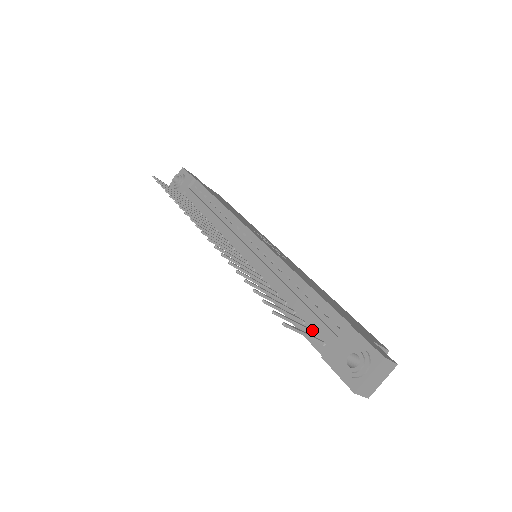
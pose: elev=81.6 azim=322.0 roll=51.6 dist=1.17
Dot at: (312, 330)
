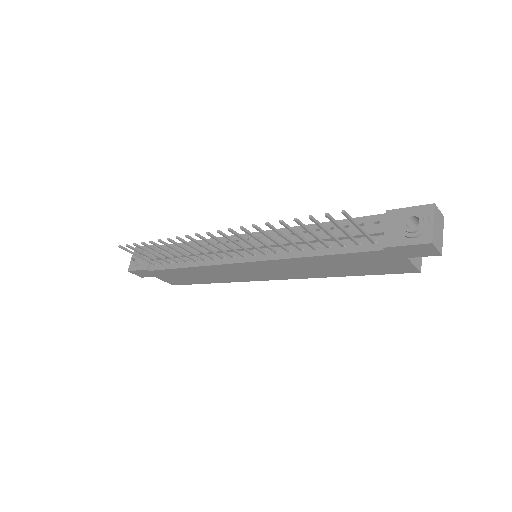
Dot at: (357, 242)
